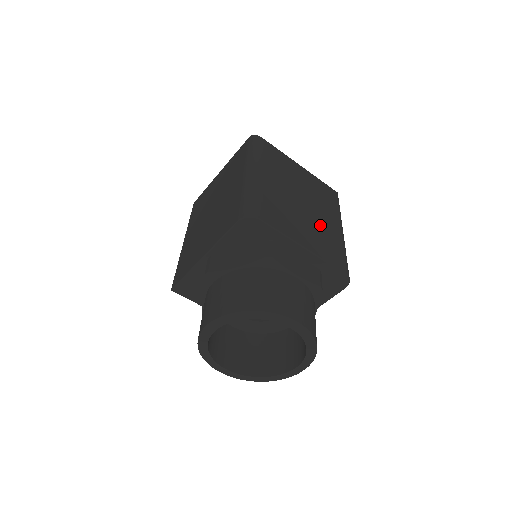
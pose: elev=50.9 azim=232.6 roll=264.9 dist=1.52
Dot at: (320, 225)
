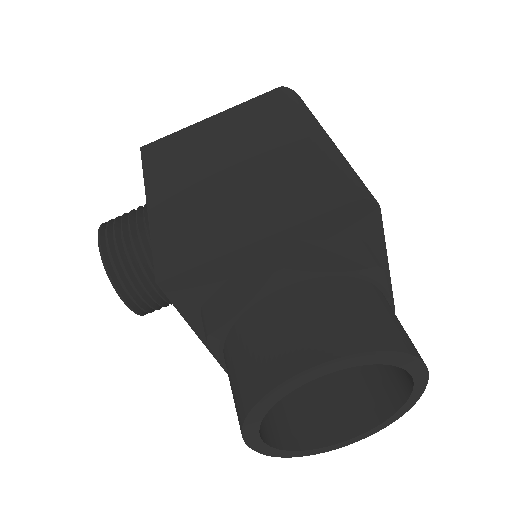
Dot at: occluded
